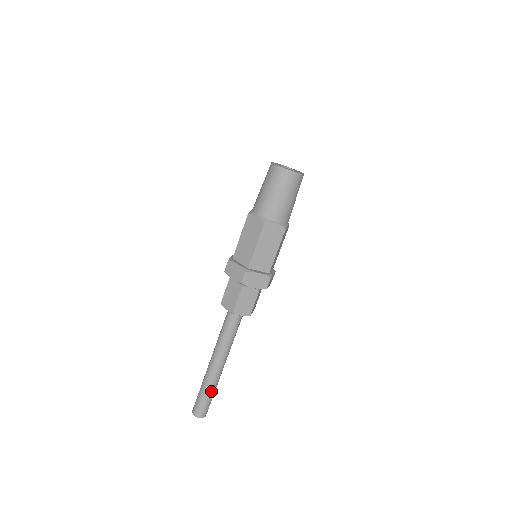
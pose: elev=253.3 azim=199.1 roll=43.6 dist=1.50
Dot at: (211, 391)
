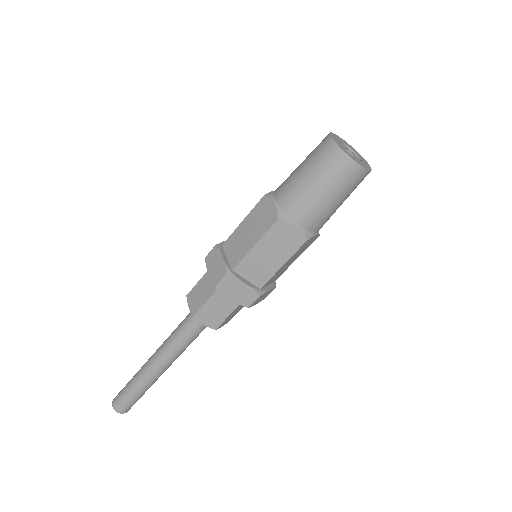
Dot at: (140, 390)
